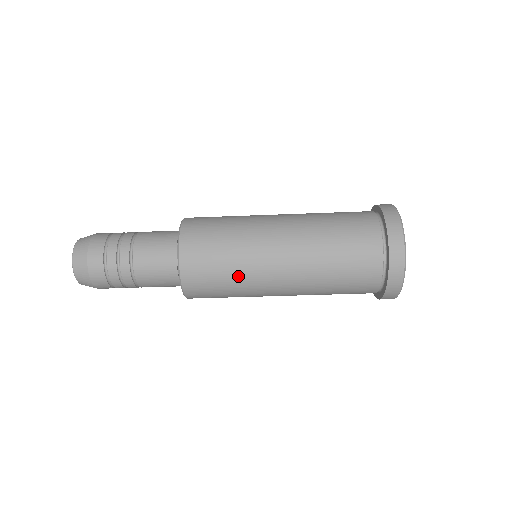
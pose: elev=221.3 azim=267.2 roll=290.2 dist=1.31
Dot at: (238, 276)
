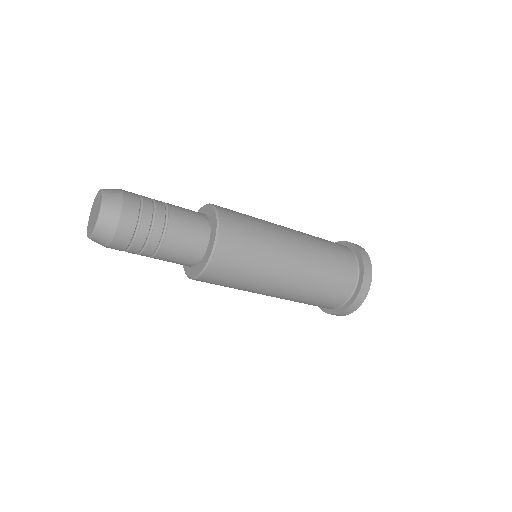
Dot at: (242, 288)
